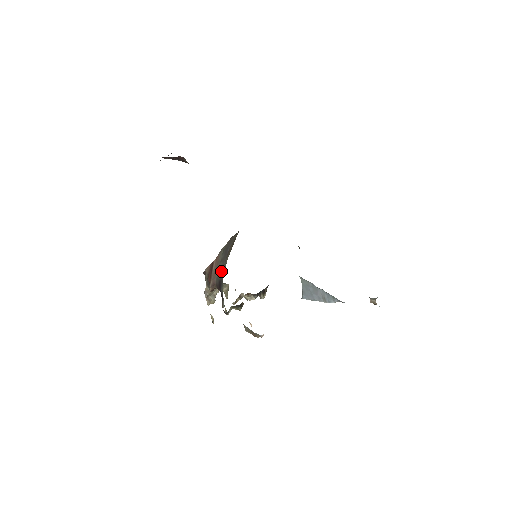
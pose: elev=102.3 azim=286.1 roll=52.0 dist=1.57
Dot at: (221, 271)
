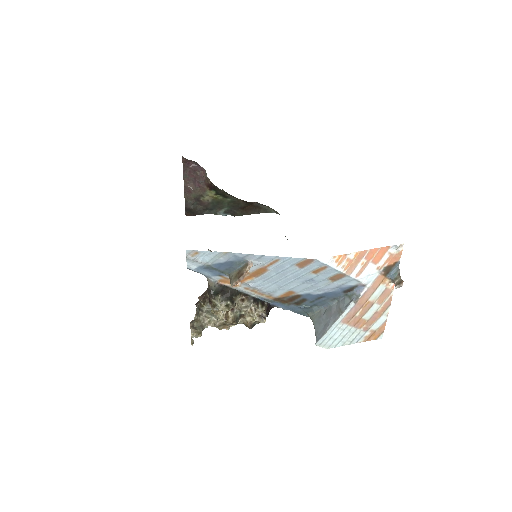
Dot at: occluded
